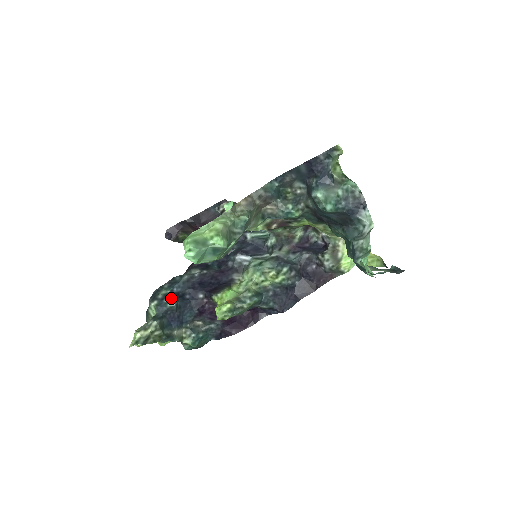
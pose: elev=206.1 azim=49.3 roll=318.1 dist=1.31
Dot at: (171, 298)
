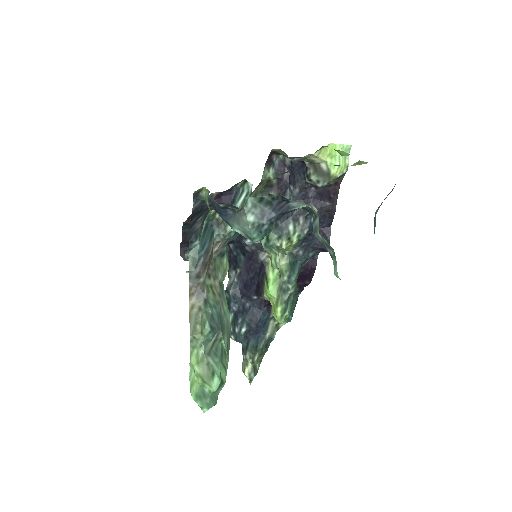
Dot at: (238, 323)
